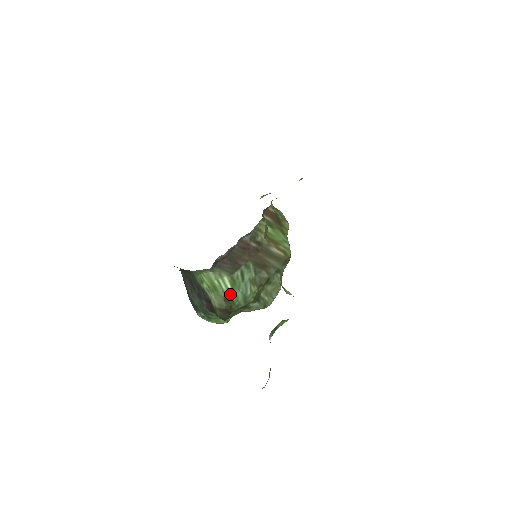
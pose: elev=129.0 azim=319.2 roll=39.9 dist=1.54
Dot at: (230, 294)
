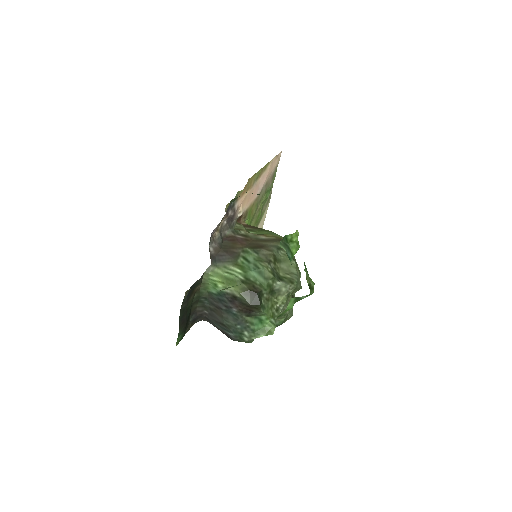
Dot at: (245, 277)
